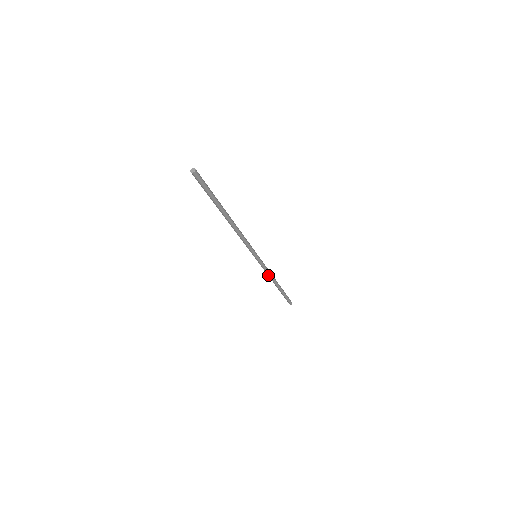
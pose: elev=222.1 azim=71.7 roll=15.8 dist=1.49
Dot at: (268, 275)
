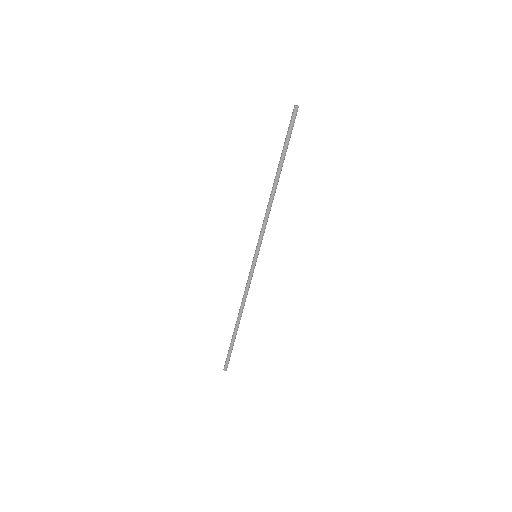
Dot at: (244, 296)
